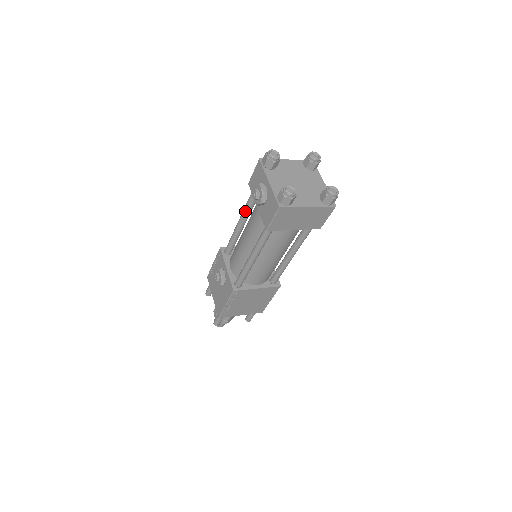
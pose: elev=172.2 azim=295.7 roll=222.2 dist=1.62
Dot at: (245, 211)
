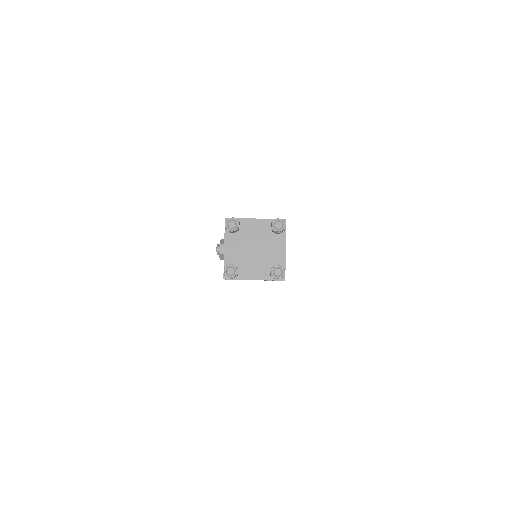
Dot at: occluded
